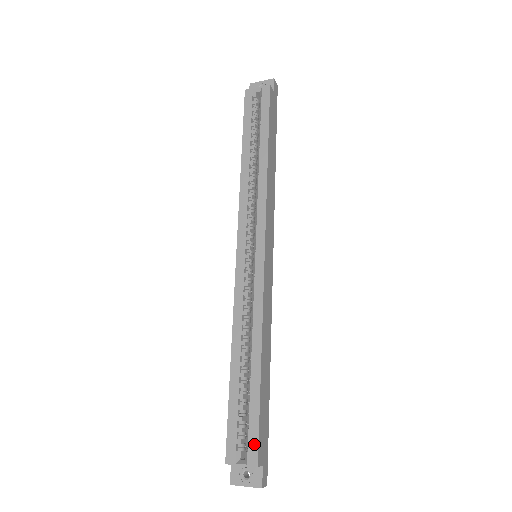
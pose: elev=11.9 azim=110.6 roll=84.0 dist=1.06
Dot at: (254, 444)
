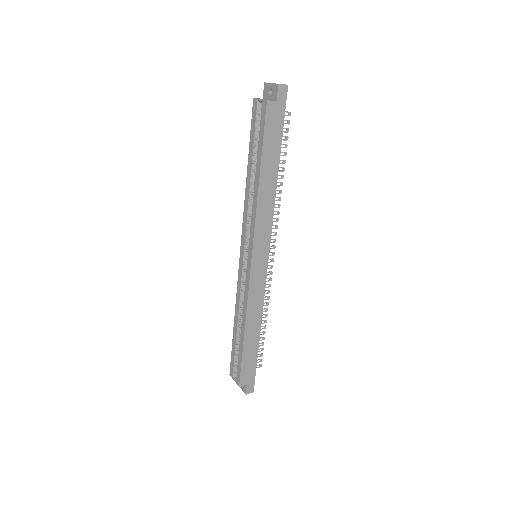
Dot at: (239, 375)
